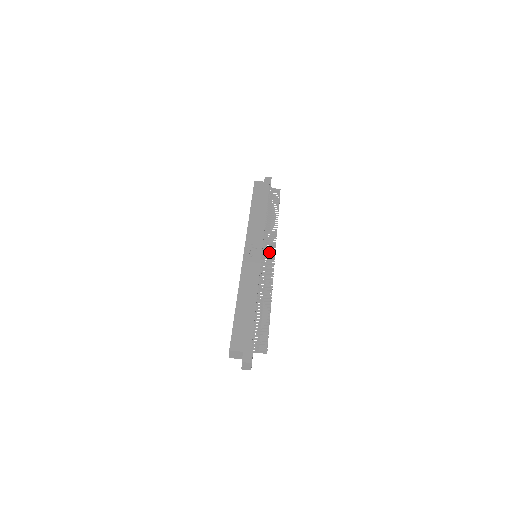
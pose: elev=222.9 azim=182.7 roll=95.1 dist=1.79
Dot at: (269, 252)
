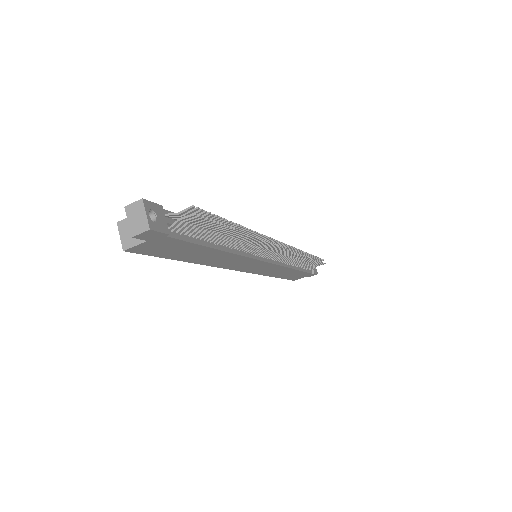
Dot at: occluded
